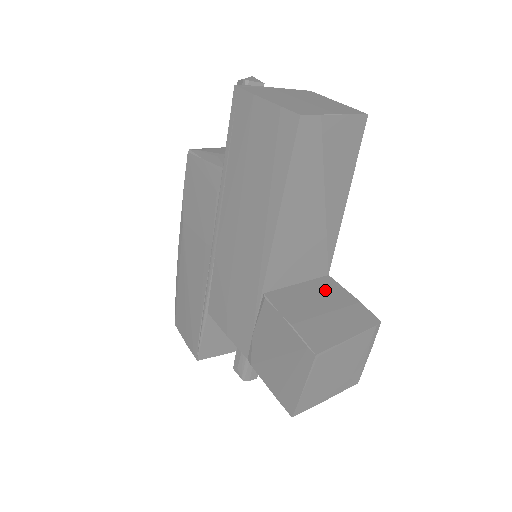
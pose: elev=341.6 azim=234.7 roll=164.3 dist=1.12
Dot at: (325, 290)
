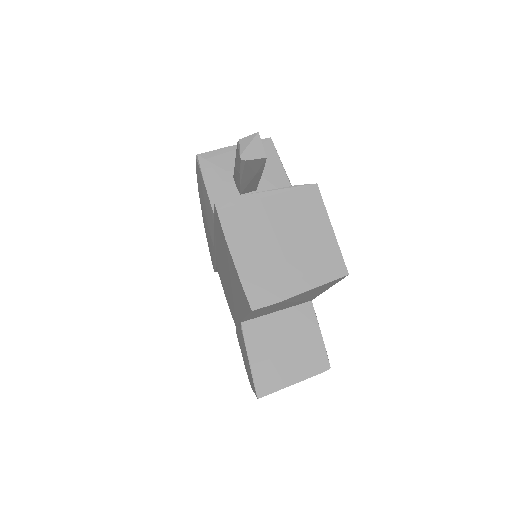
Dot at: (298, 323)
